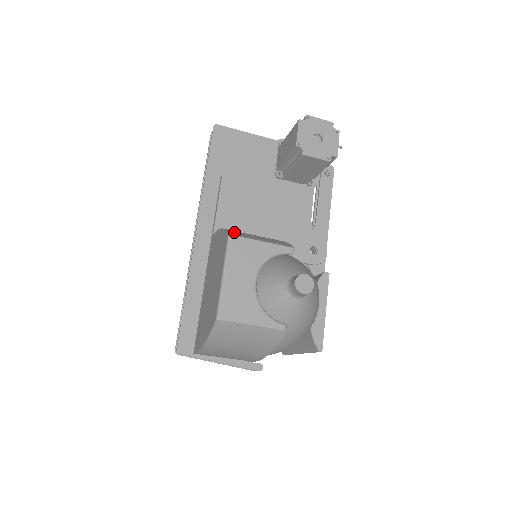
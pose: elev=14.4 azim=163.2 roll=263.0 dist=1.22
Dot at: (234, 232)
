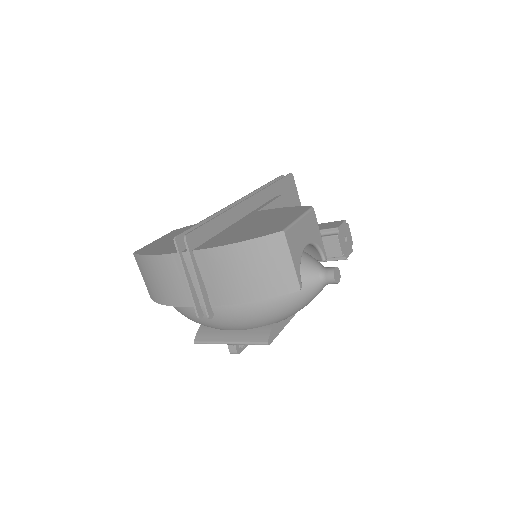
Dot at: occluded
